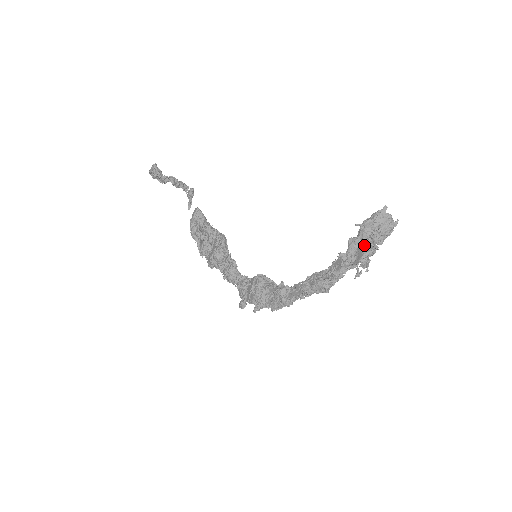
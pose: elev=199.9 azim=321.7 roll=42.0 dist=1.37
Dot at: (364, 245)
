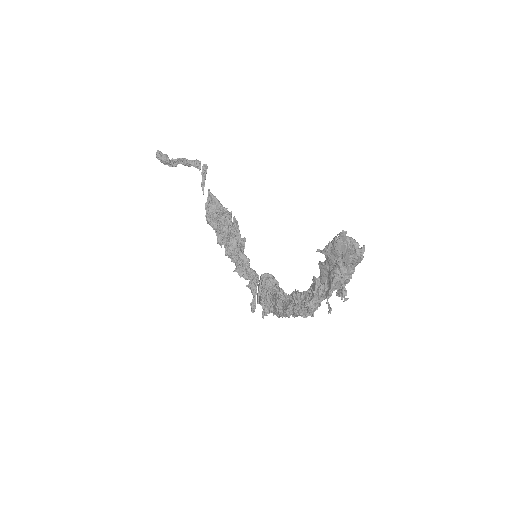
Dot at: (332, 274)
